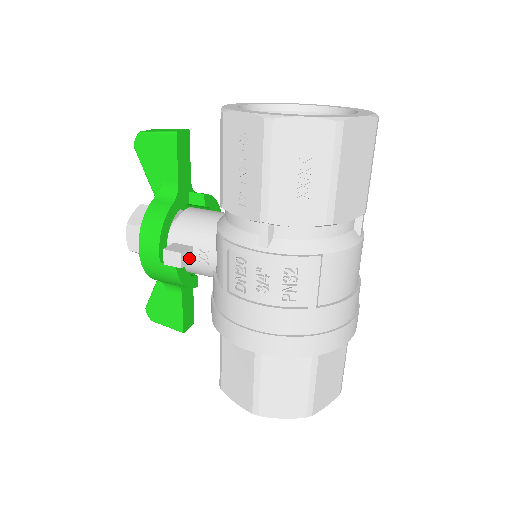
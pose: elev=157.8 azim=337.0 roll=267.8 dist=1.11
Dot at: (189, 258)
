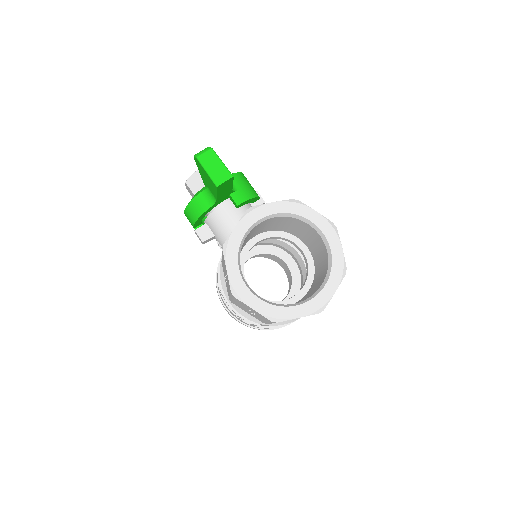
Dot at: (211, 239)
